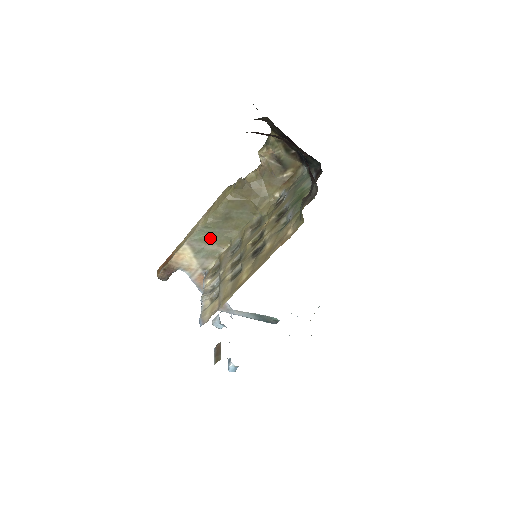
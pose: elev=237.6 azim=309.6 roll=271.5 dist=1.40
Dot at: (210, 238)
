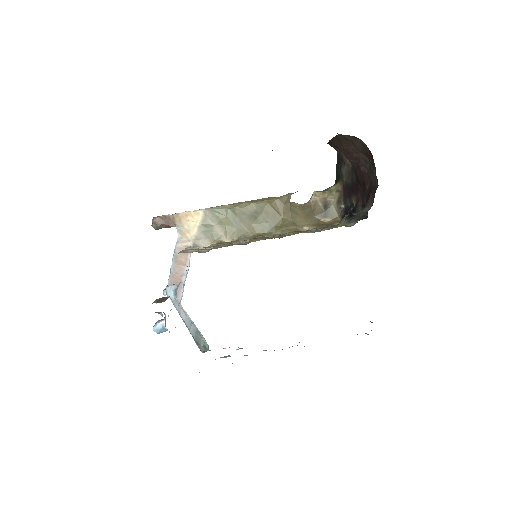
Dot at: (226, 222)
